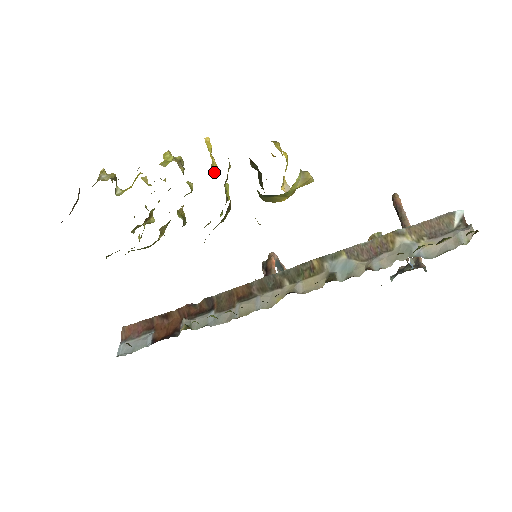
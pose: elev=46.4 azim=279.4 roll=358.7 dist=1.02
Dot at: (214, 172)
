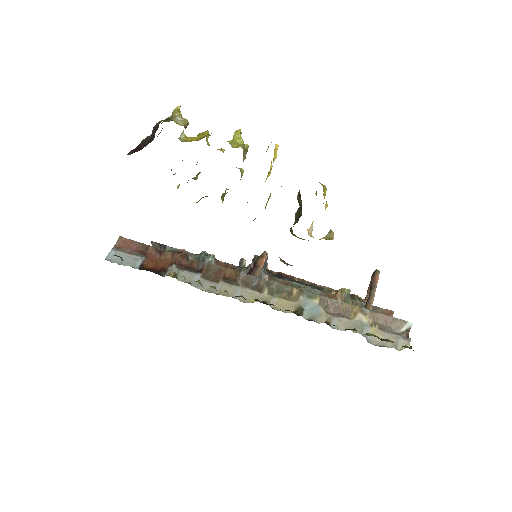
Dot at: (266, 178)
